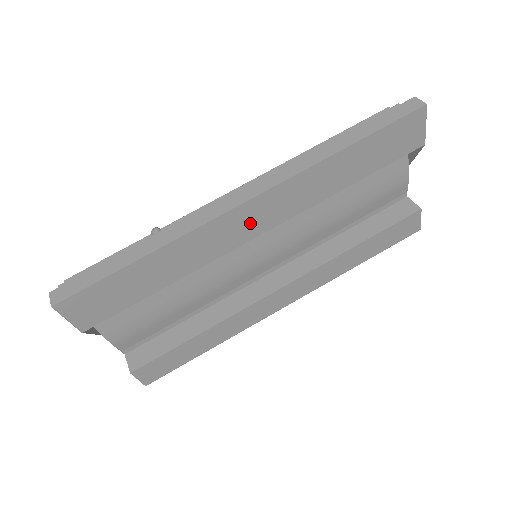
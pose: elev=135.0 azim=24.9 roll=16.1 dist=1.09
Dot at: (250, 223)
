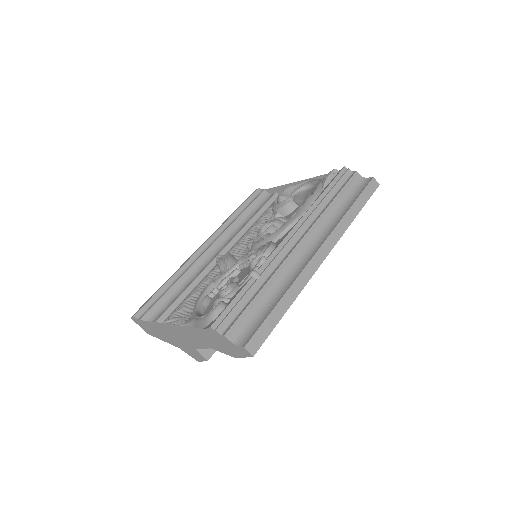
Dot at: occluded
